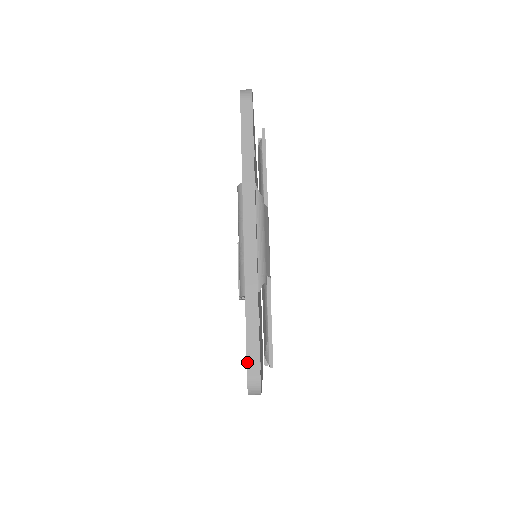
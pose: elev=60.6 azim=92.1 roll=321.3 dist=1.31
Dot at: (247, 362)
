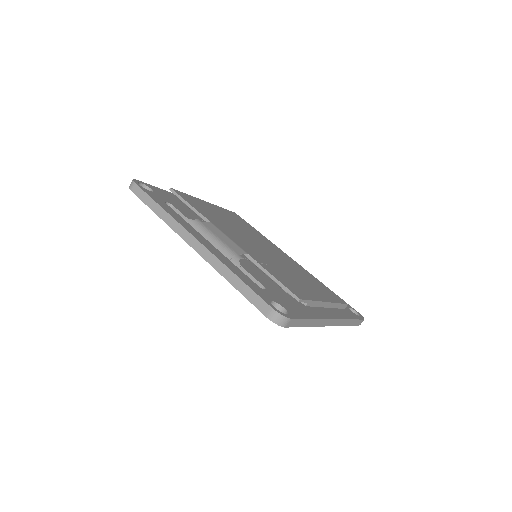
Dot at: occluded
